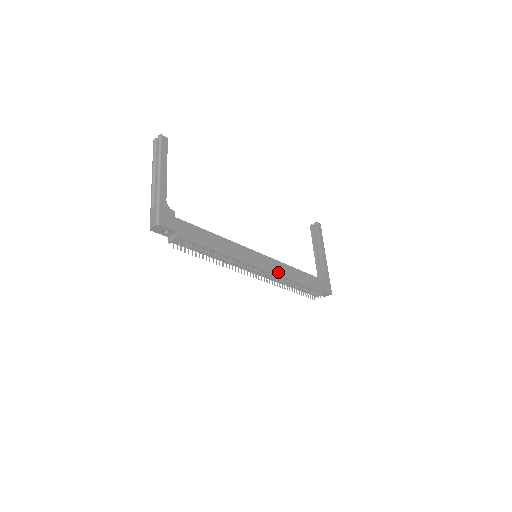
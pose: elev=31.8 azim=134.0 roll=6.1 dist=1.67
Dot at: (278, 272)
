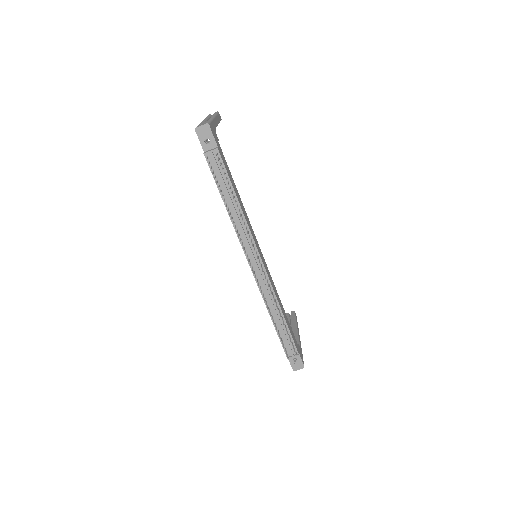
Dot at: (272, 284)
